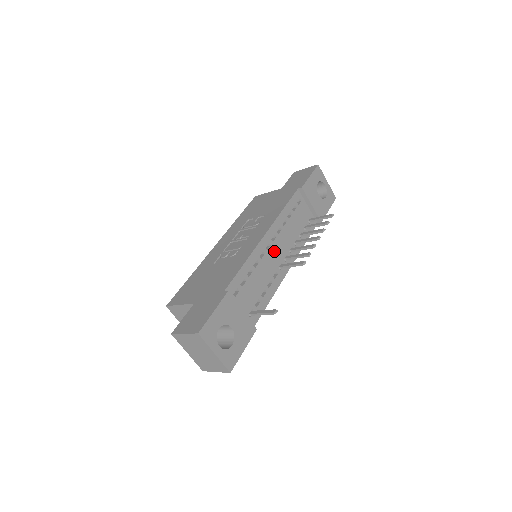
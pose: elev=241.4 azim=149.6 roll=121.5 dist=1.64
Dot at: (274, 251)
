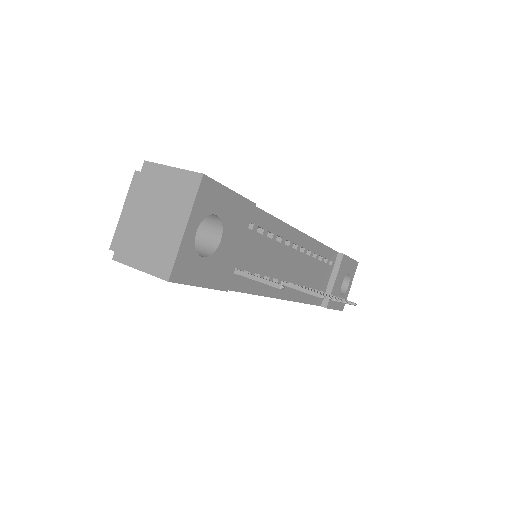
Dot at: (293, 260)
